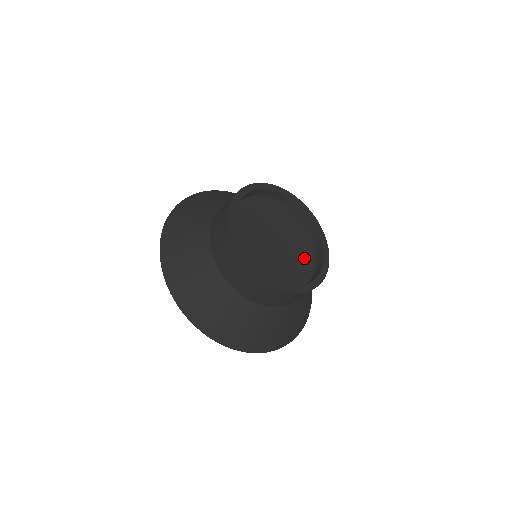
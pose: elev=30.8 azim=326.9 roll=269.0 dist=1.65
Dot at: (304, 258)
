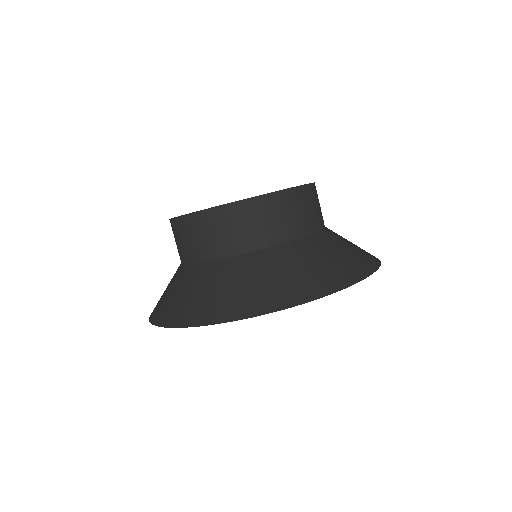
Dot at: occluded
